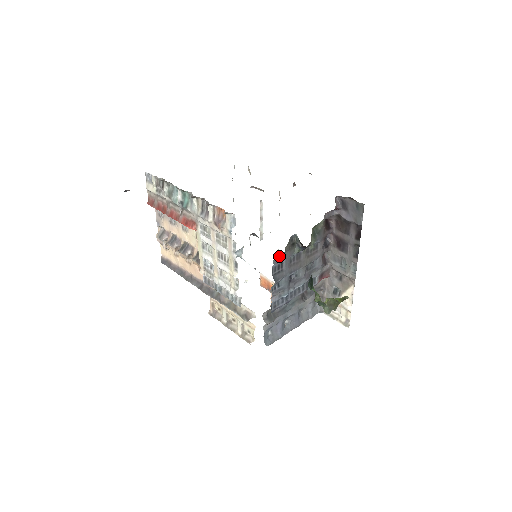
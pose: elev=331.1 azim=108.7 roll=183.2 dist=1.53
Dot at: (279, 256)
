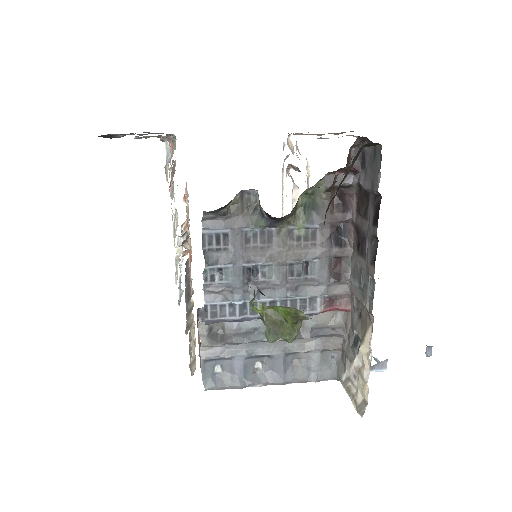
Dot at: (217, 218)
